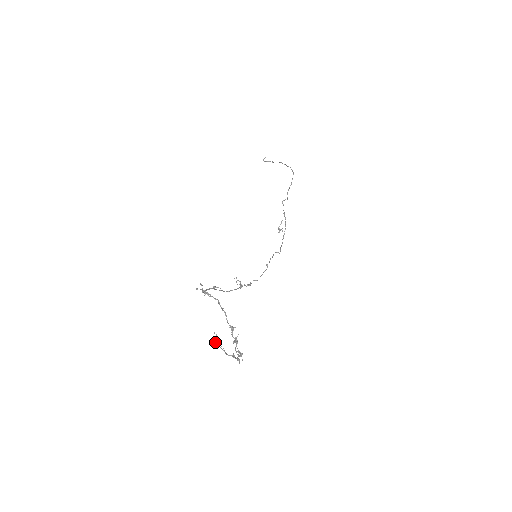
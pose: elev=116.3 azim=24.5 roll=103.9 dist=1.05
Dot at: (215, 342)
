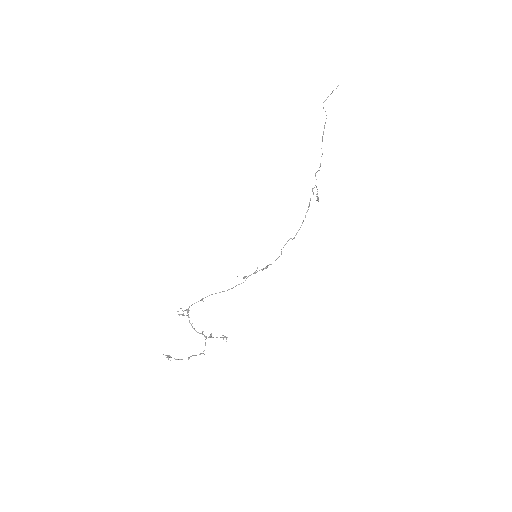
Dot at: (168, 356)
